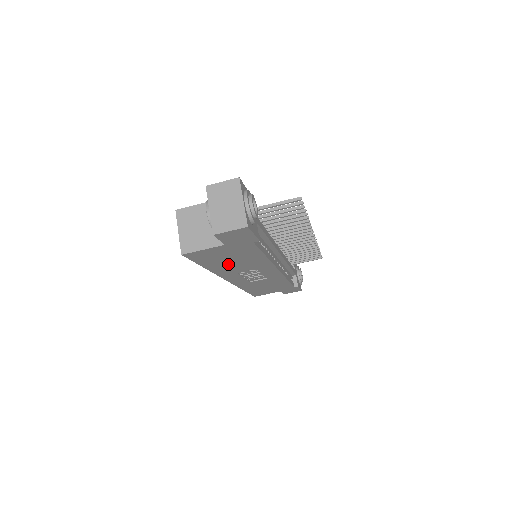
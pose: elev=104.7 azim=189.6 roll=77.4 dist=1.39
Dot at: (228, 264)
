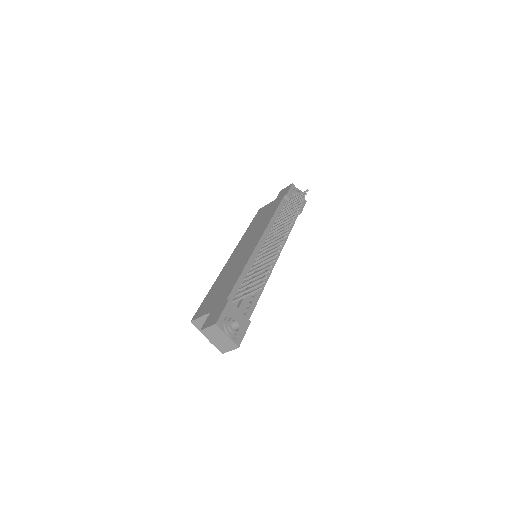
Dot at: occluded
